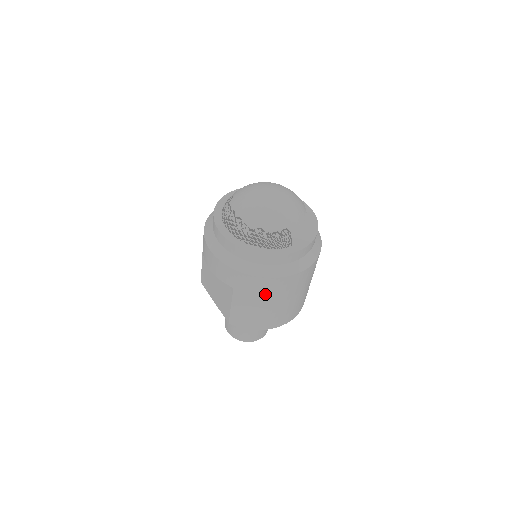
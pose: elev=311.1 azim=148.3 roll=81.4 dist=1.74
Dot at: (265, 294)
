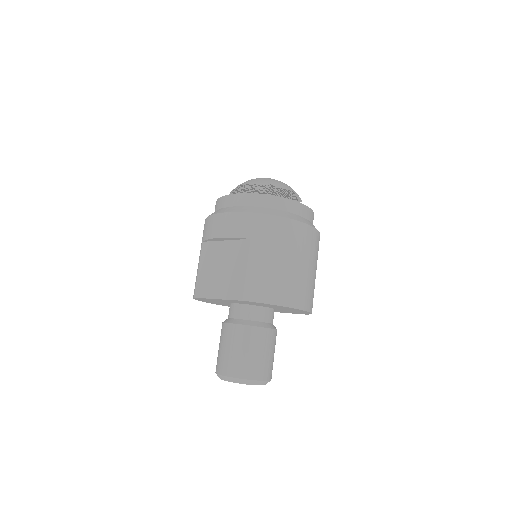
Dot at: (284, 242)
